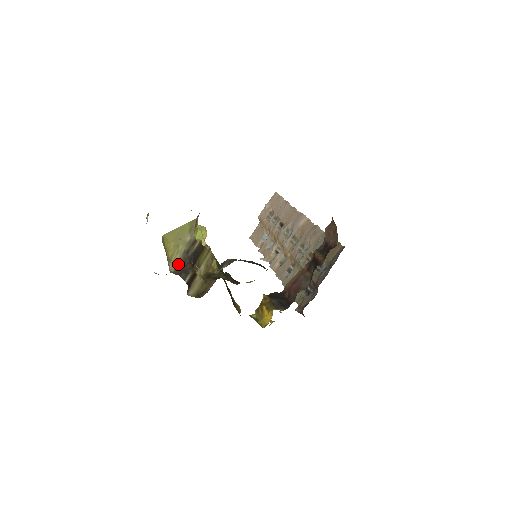
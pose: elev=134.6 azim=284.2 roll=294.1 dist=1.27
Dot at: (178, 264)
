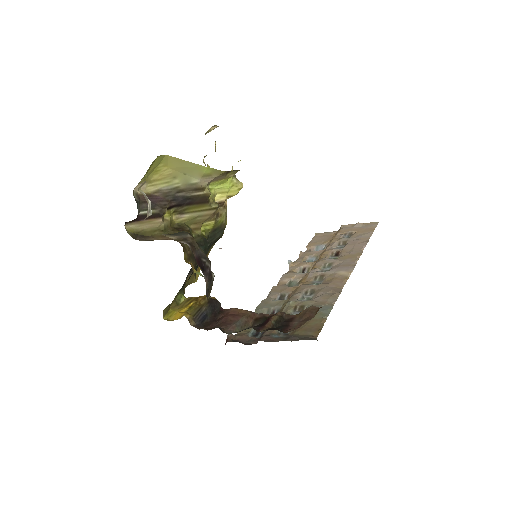
Dot at: (155, 192)
